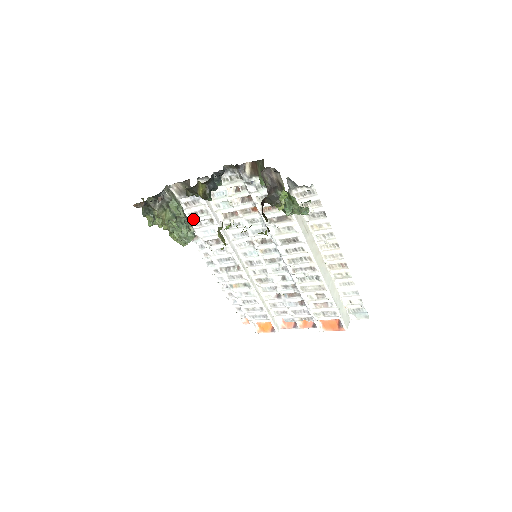
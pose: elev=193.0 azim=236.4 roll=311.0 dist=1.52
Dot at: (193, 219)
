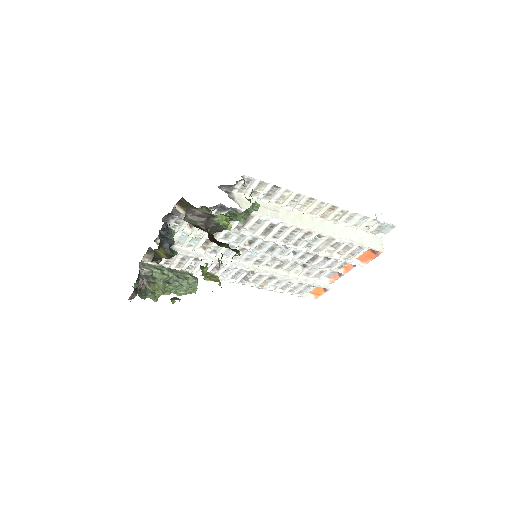
Dot at: (183, 268)
